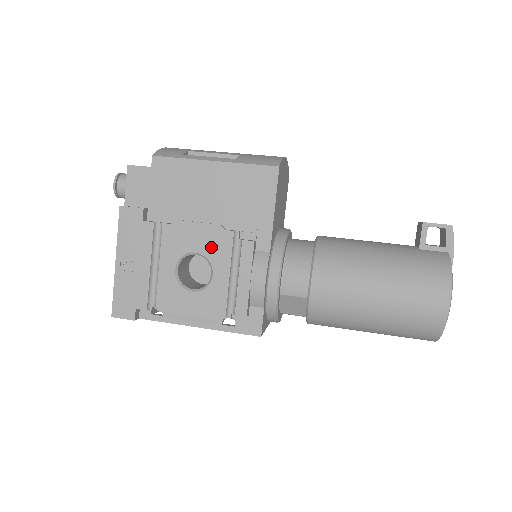
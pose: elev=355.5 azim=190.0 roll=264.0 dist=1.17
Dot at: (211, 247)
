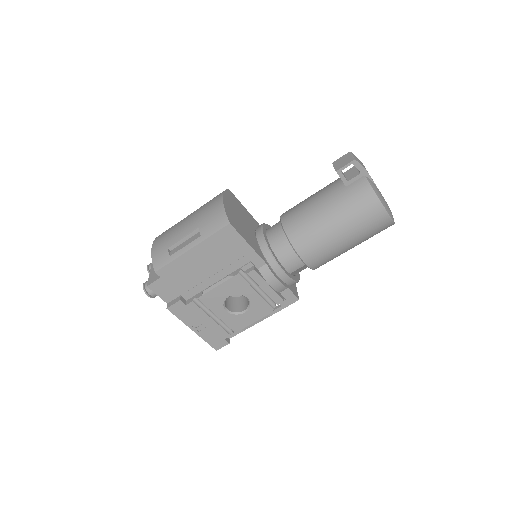
Dot at: (234, 289)
